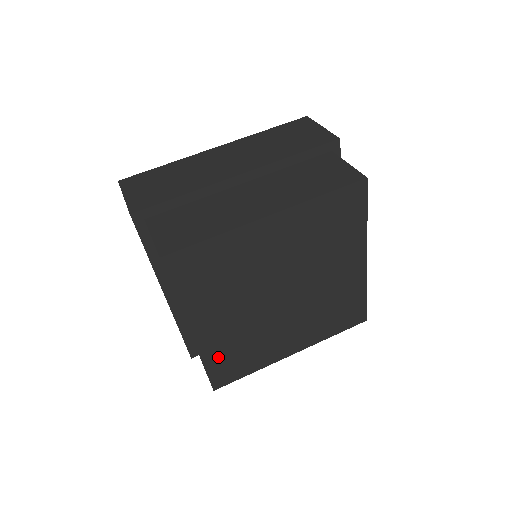
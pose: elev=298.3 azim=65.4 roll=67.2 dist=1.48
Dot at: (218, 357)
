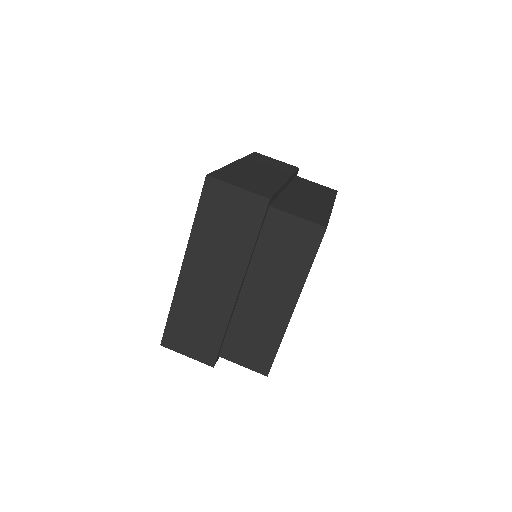
Dot at: occluded
